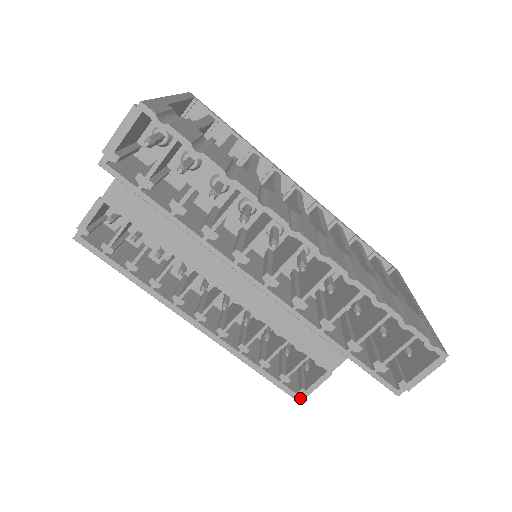
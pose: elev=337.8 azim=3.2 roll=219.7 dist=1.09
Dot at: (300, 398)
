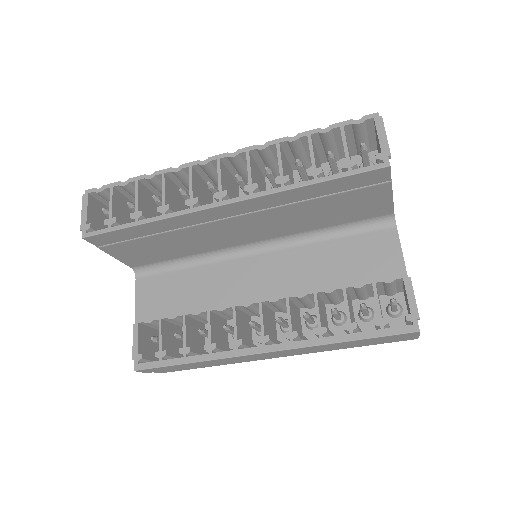
Dot at: (416, 326)
